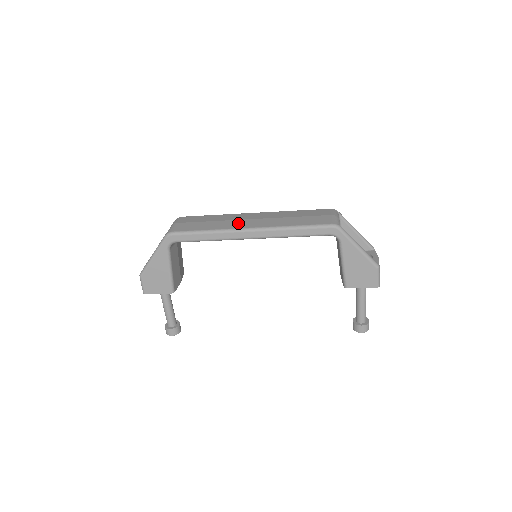
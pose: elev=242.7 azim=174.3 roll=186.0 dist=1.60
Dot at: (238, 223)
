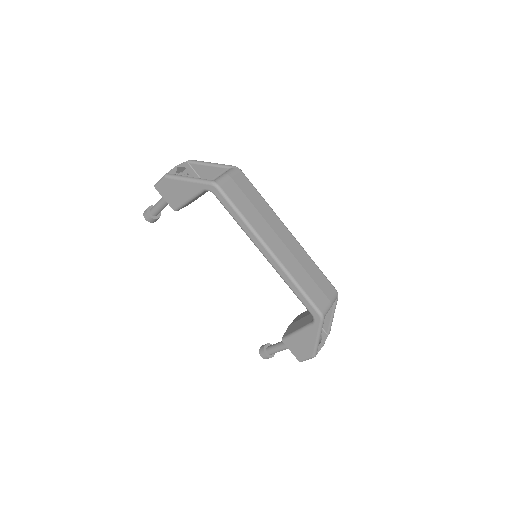
Dot at: (269, 234)
